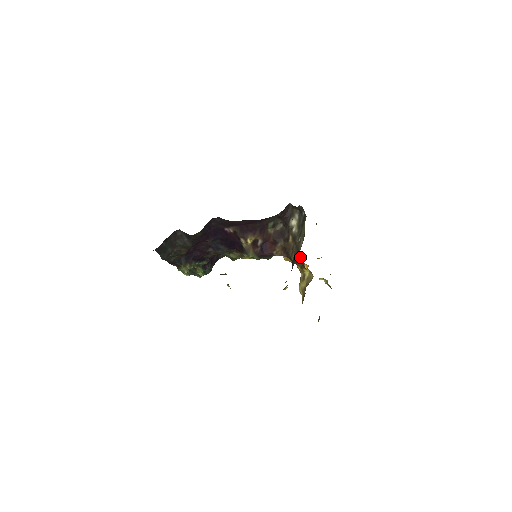
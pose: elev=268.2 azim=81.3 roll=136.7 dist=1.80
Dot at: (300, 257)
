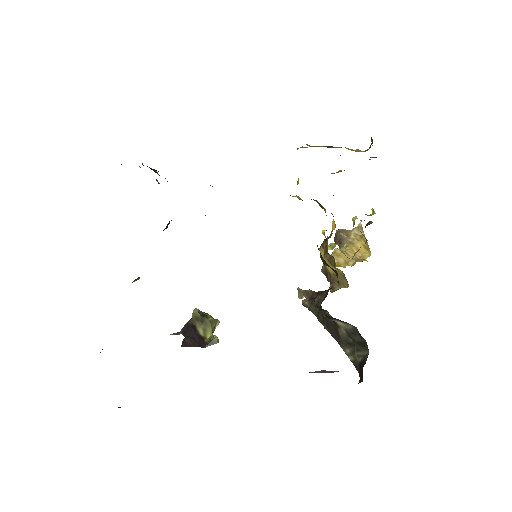
Dot at: (333, 269)
